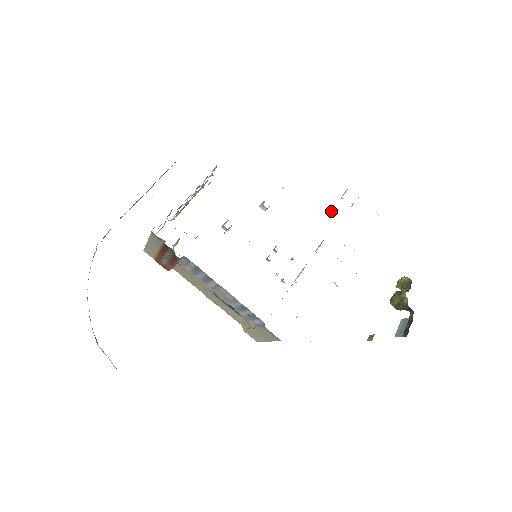
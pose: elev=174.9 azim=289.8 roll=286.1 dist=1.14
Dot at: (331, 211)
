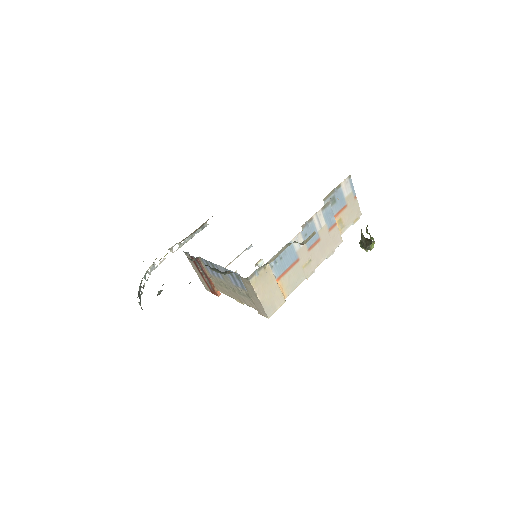
Dot at: (340, 233)
